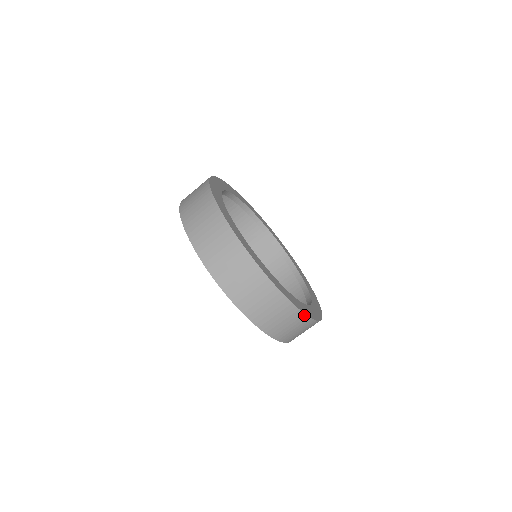
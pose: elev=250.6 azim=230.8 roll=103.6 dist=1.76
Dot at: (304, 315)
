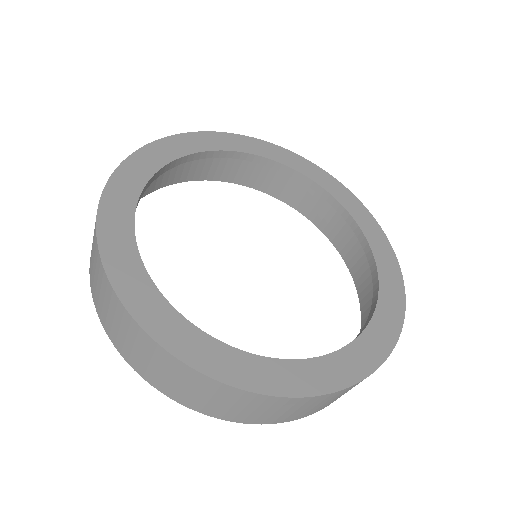
Dot at: (401, 281)
